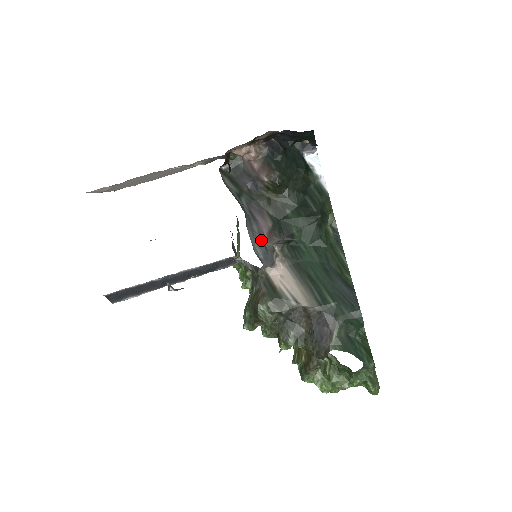
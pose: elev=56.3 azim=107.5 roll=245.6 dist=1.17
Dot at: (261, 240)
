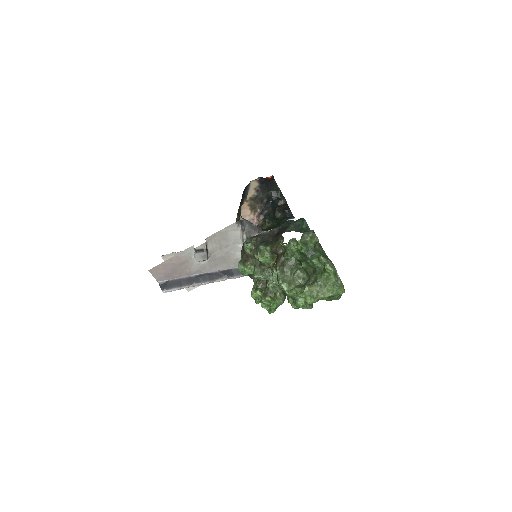
Dot at: occluded
